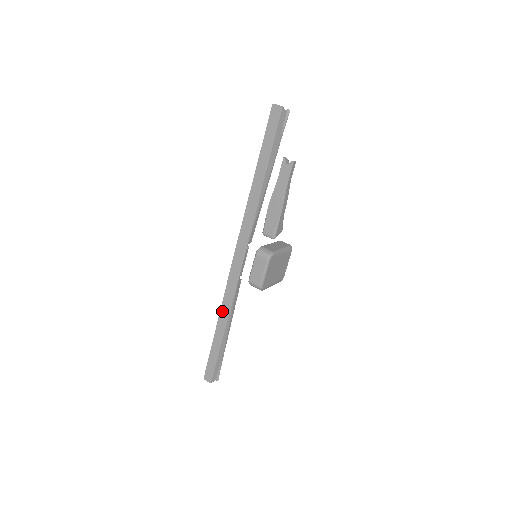
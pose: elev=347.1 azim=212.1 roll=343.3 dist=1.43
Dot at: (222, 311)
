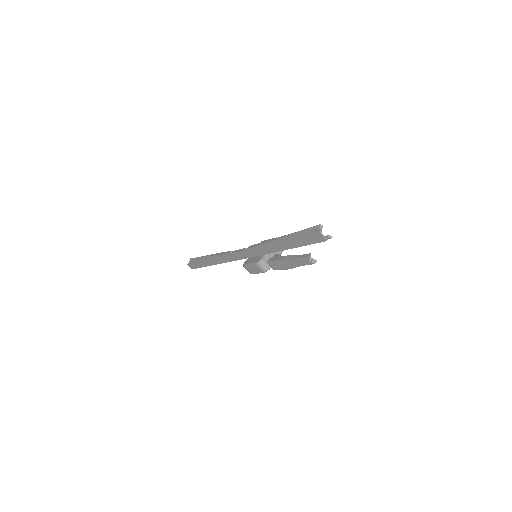
Dot at: (216, 259)
